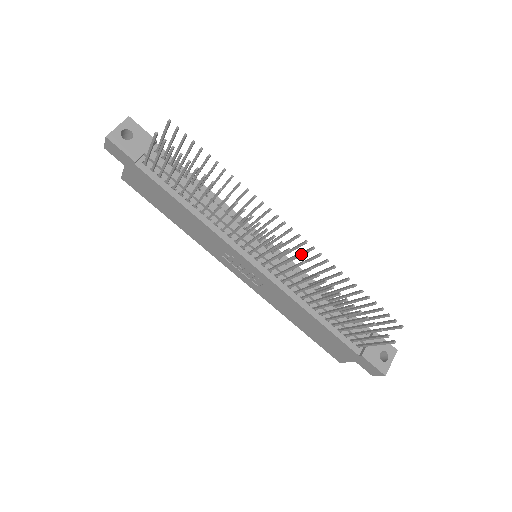
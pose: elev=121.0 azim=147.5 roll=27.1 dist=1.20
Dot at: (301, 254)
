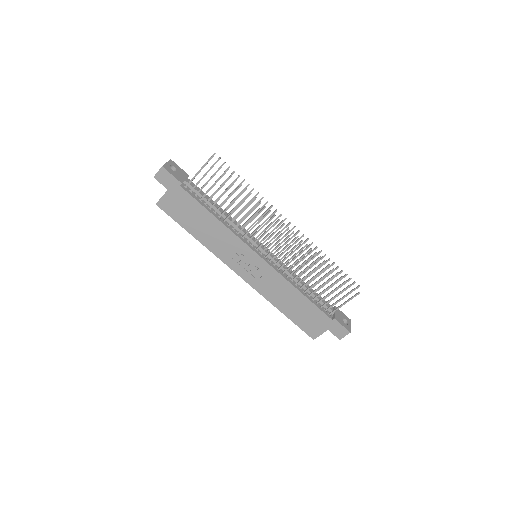
Dot at: (293, 244)
